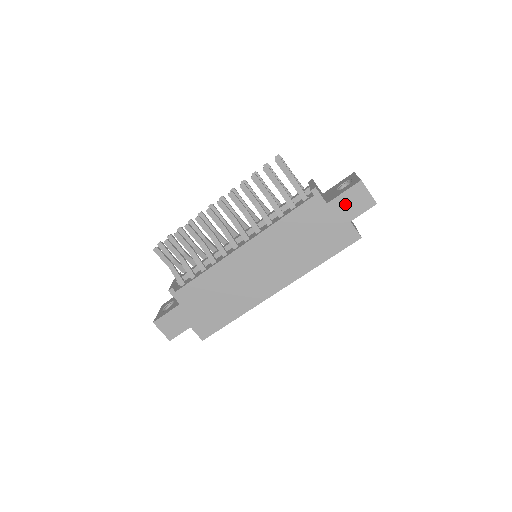
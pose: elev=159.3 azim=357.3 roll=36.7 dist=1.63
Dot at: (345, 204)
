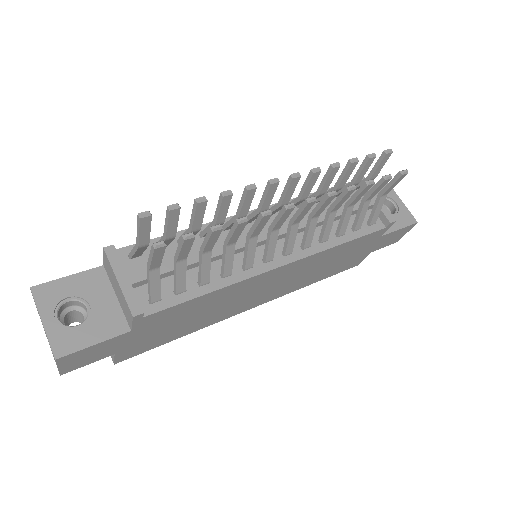
Dot at: (387, 239)
